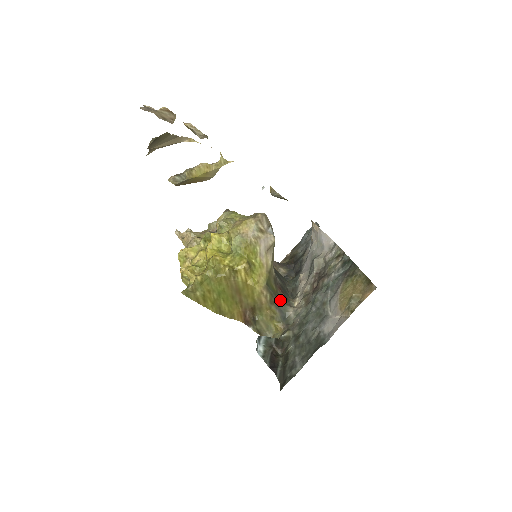
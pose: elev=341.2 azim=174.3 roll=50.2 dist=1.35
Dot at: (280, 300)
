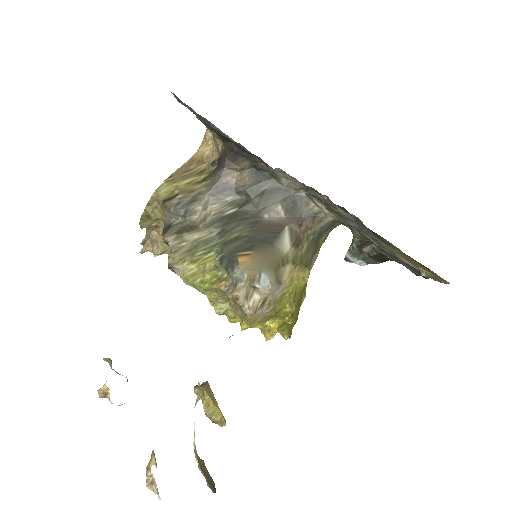
Dot at: (316, 233)
